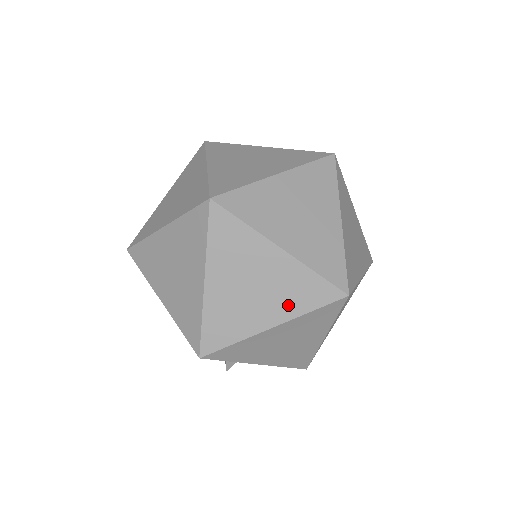
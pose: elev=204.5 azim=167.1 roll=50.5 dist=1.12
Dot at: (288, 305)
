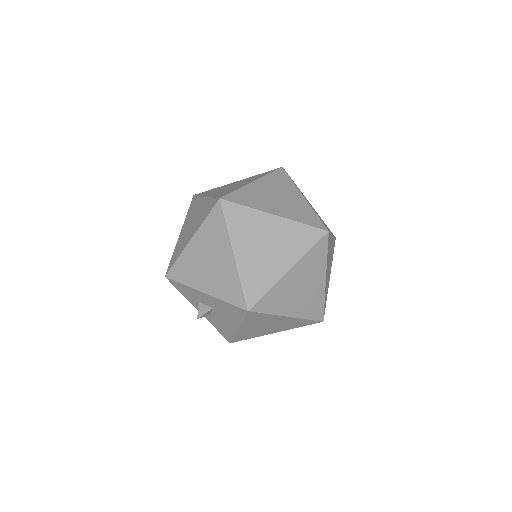
Dot at: (304, 309)
